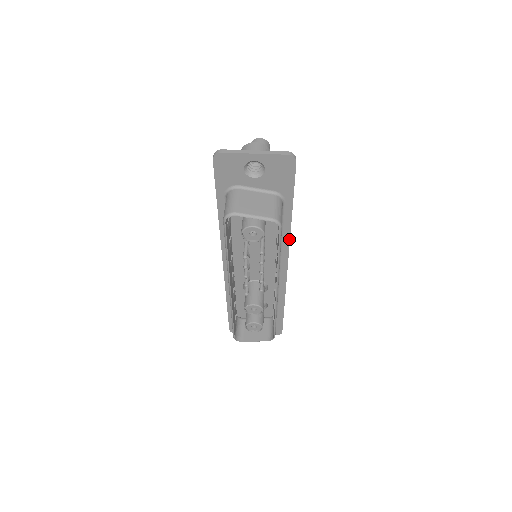
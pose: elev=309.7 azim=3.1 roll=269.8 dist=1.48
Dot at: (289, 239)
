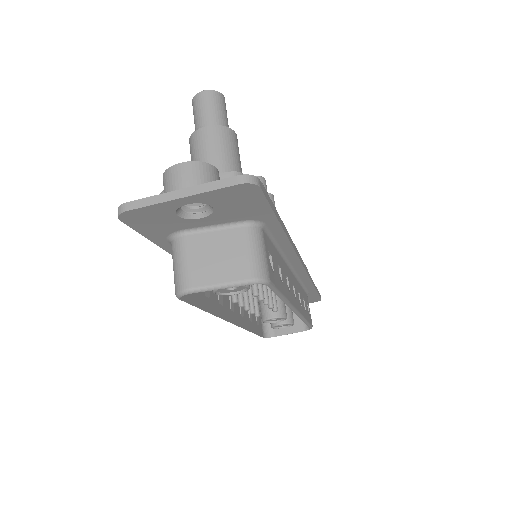
Dot at: (292, 249)
